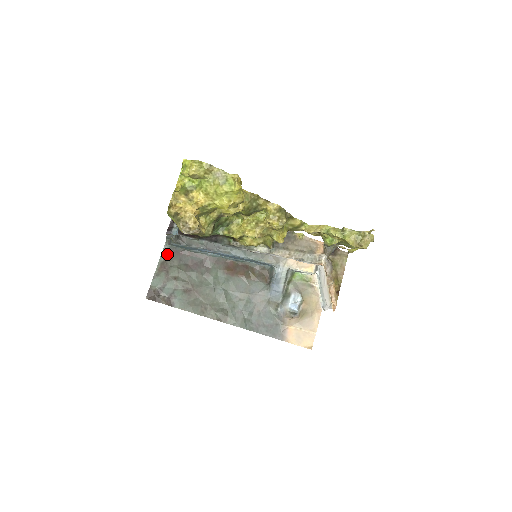
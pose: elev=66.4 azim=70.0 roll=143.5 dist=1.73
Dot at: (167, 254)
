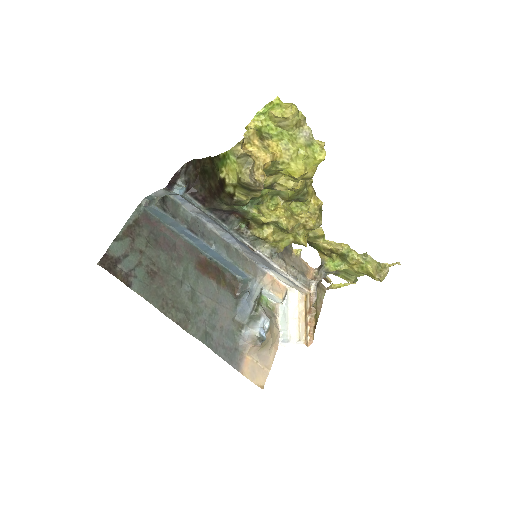
Dot at: (138, 217)
